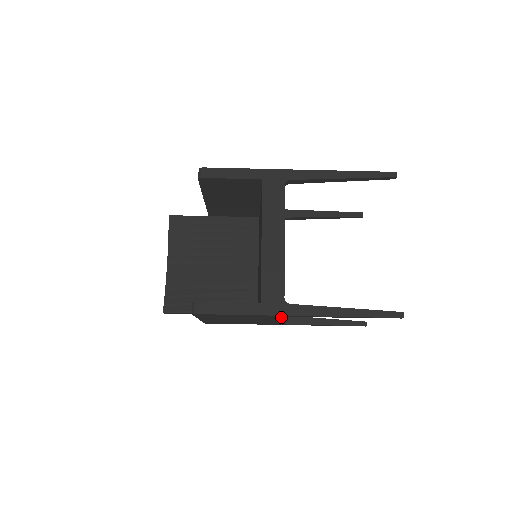
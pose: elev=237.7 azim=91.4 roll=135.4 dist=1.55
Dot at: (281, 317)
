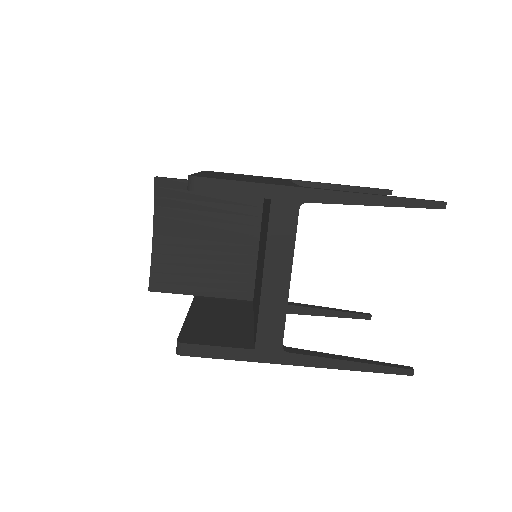
Dot at: occluded
